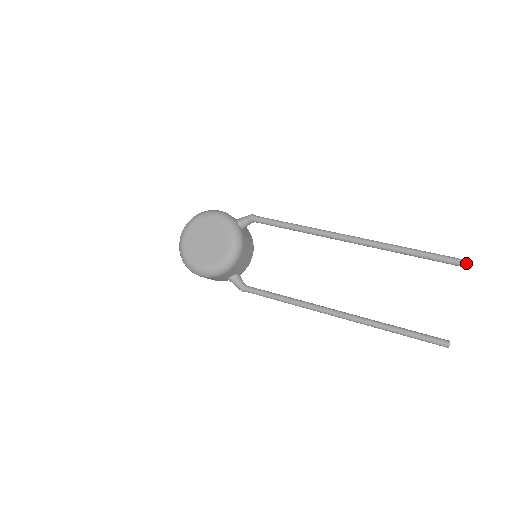
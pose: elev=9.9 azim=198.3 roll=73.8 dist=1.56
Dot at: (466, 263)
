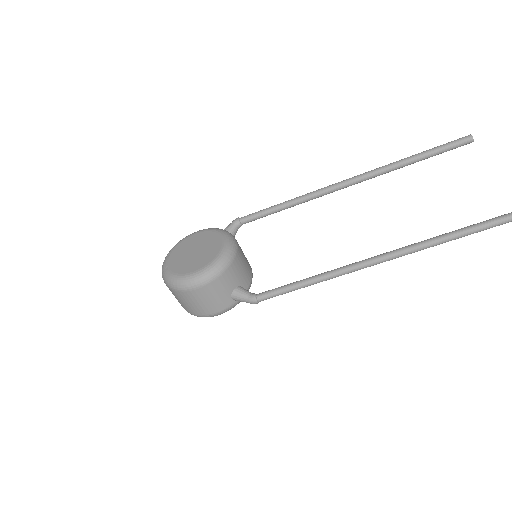
Dot at: (465, 137)
